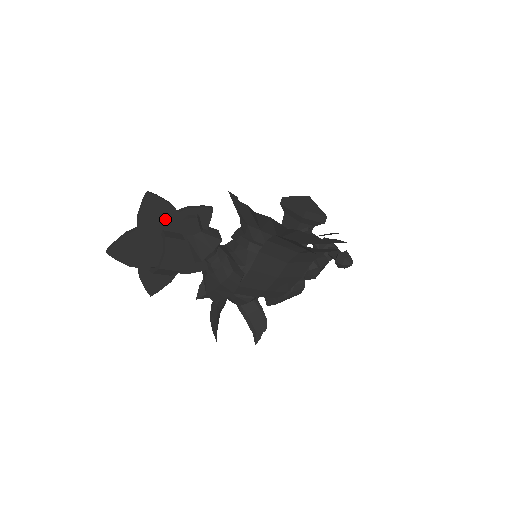
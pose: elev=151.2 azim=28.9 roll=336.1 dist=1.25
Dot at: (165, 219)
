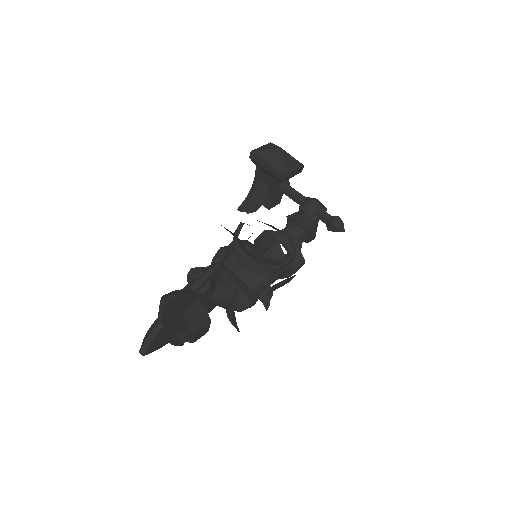
Dot at: (183, 304)
